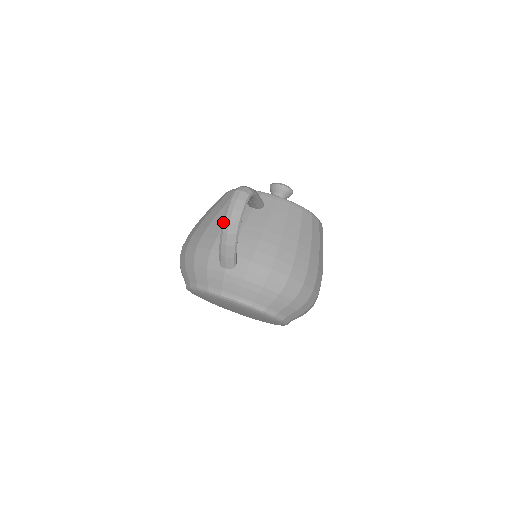
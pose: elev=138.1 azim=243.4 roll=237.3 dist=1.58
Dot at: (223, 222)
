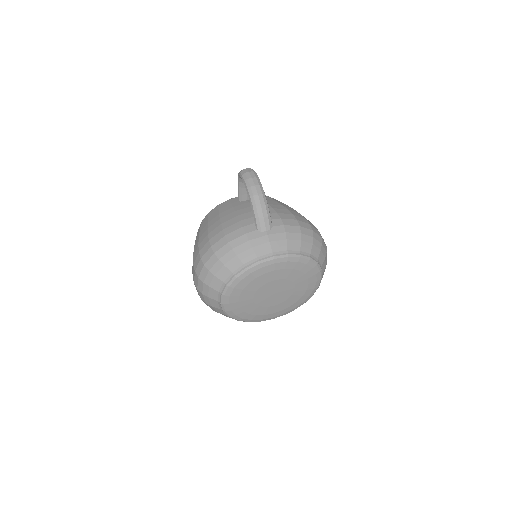
Dot at: (249, 190)
